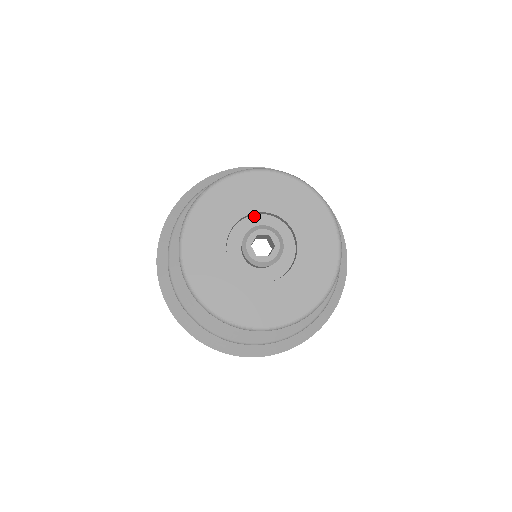
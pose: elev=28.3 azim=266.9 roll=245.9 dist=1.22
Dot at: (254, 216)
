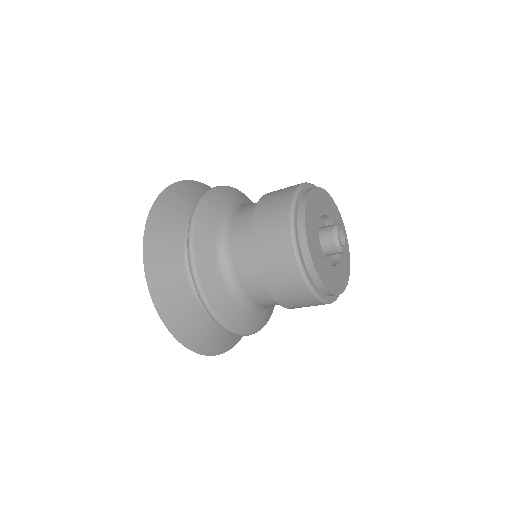
Dot at: occluded
